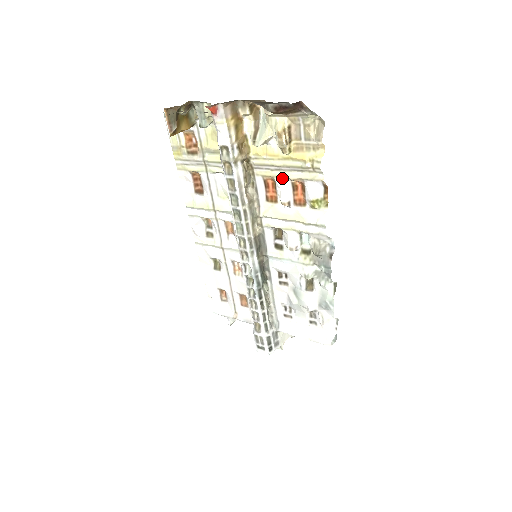
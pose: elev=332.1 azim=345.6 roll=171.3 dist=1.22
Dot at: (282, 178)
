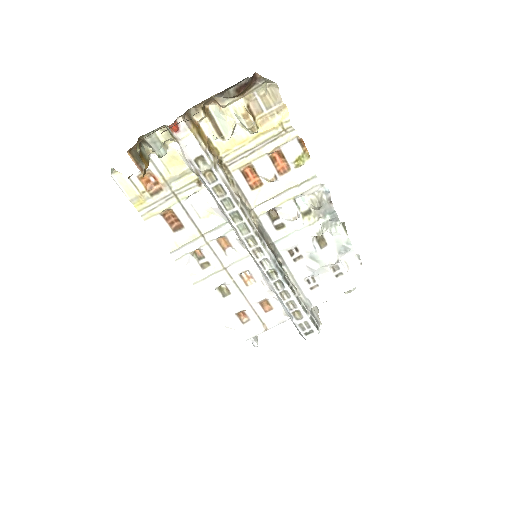
Dot at: (259, 158)
